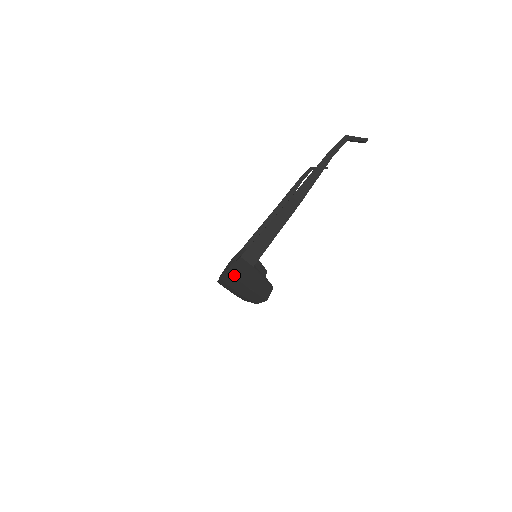
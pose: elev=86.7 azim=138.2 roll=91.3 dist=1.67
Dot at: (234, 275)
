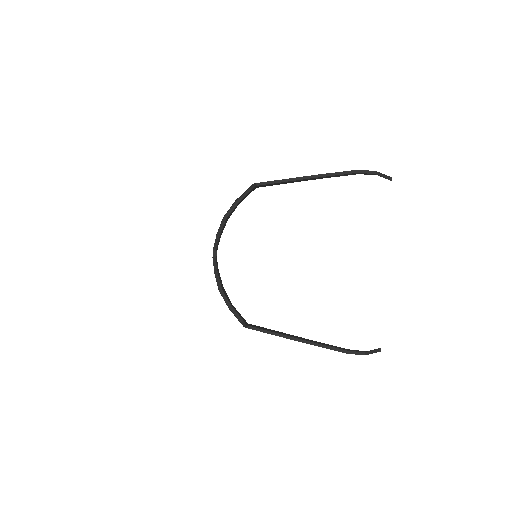
Dot at: occluded
